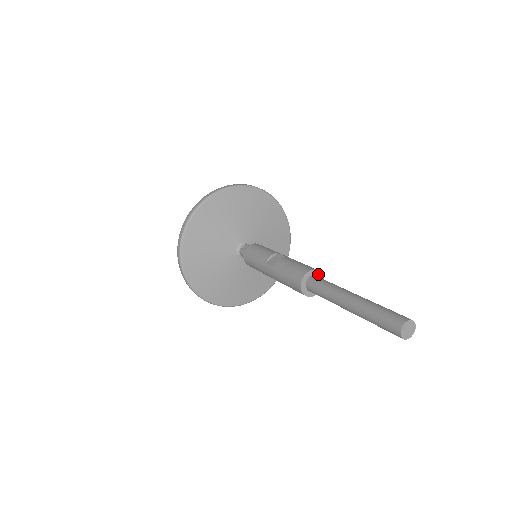
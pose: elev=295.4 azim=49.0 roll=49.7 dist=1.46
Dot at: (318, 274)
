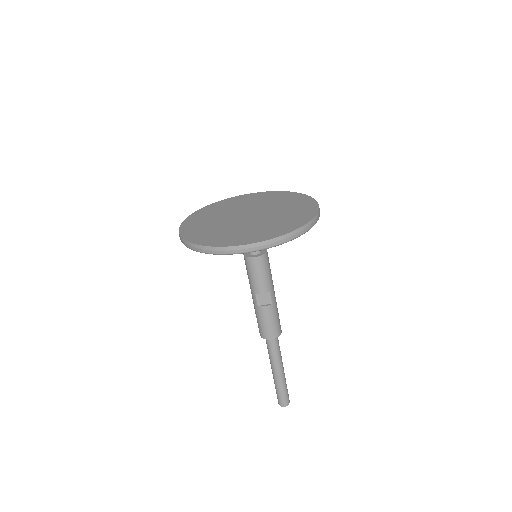
Dot at: (279, 333)
